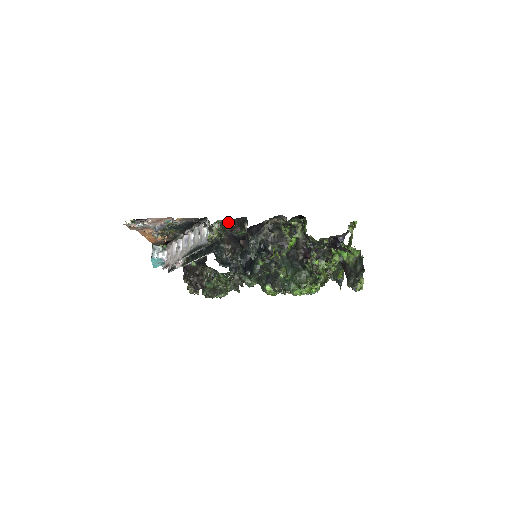
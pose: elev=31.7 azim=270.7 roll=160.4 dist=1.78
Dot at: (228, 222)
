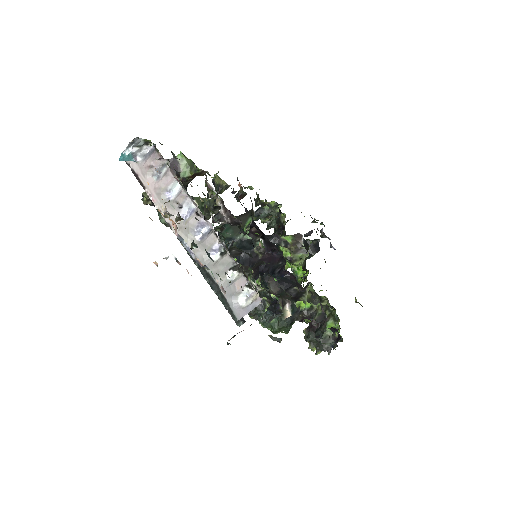
Dot at: occluded
